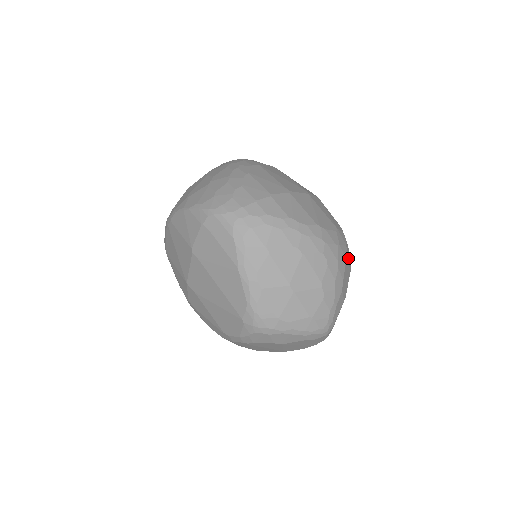
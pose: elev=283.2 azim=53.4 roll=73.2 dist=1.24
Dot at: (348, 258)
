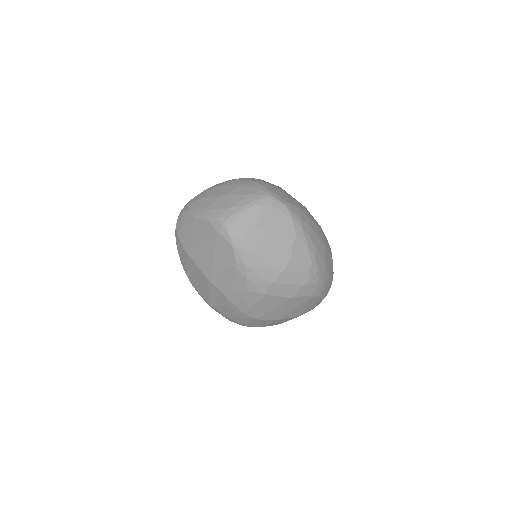
Dot at: occluded
